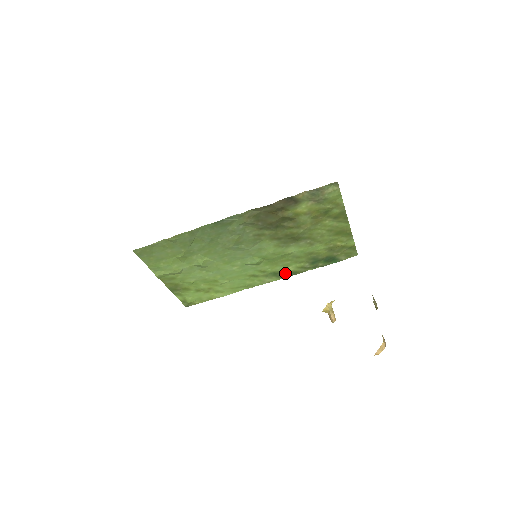
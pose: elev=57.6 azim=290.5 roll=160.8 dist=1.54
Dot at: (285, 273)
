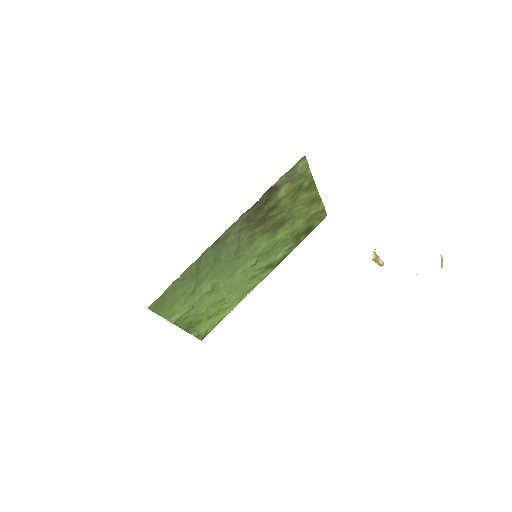
Dot at: (277, 261)
